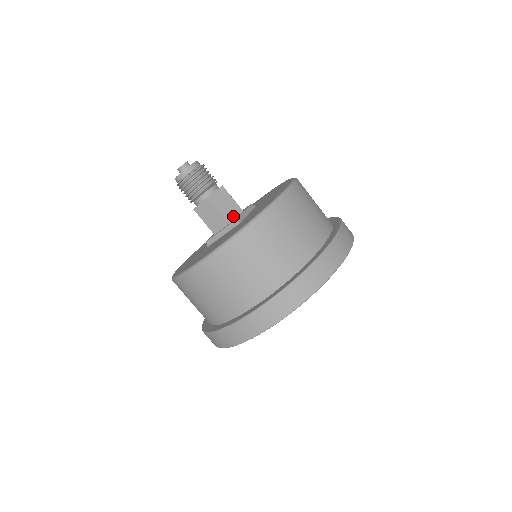
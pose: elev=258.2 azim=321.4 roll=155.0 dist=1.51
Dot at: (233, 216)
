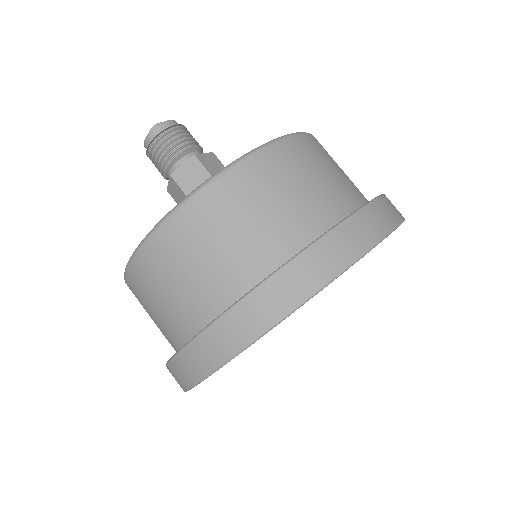
Dot at: occluded
